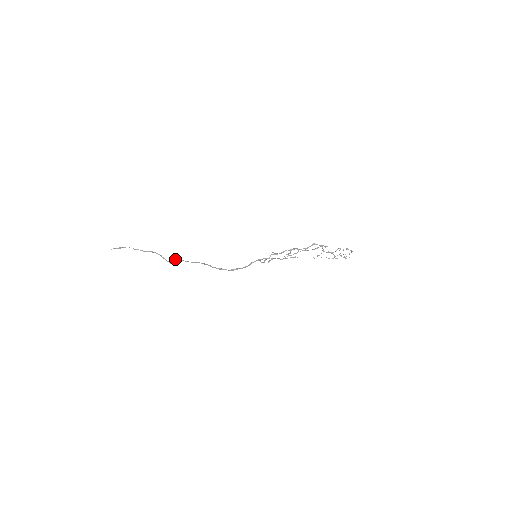
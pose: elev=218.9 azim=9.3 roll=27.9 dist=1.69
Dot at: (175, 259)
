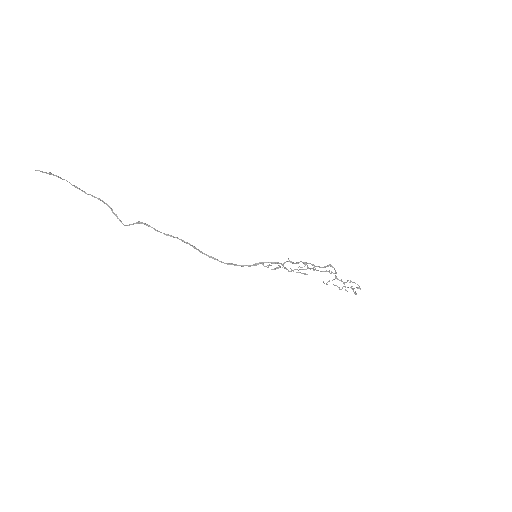
Dot at: occluded
